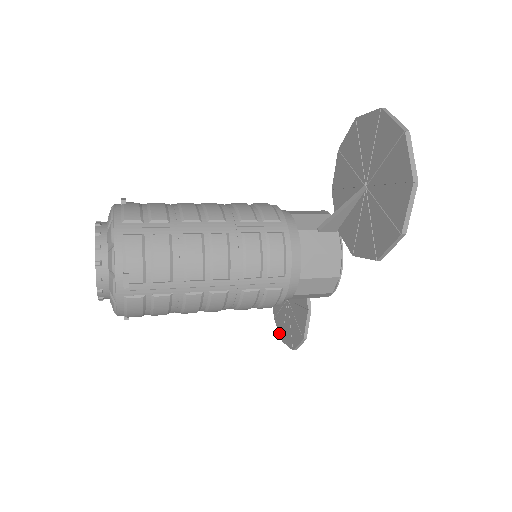
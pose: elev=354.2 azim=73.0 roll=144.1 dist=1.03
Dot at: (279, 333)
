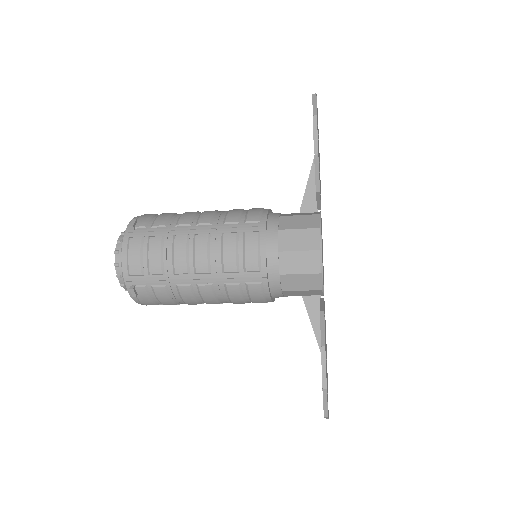
Dot at: occluded
